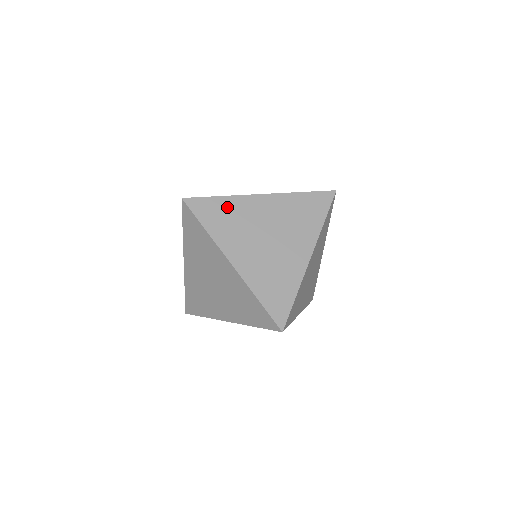
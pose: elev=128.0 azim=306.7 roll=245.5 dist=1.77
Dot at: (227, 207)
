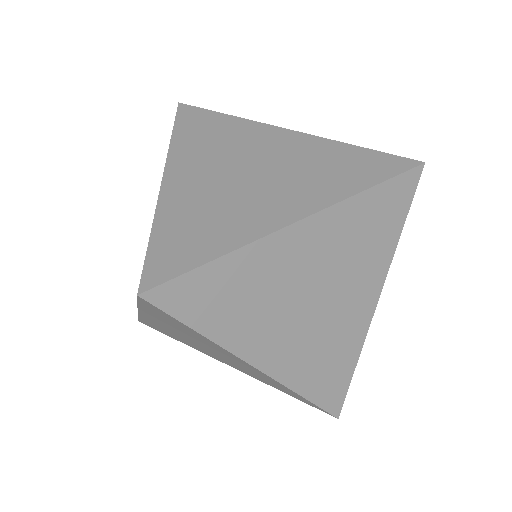
Dot at: (224, 125)
